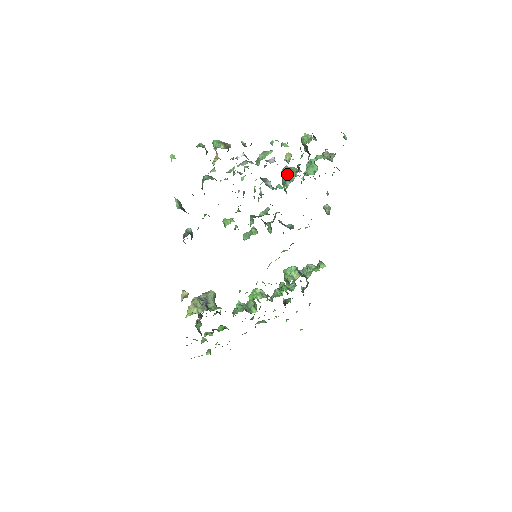
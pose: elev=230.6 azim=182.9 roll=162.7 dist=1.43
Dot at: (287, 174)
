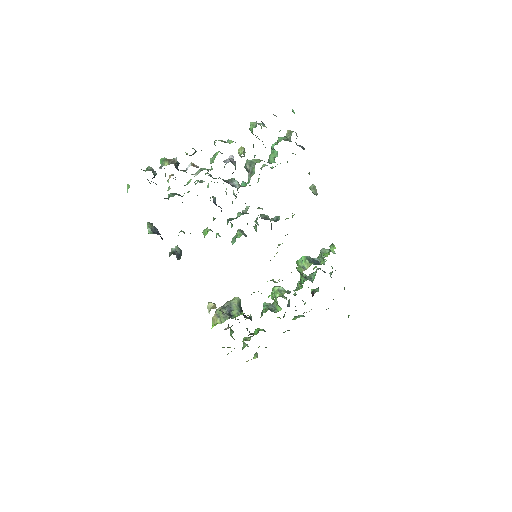
Dot at: (248, 168)
